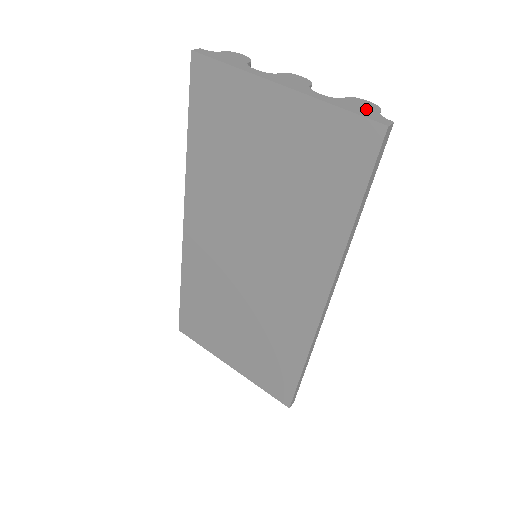
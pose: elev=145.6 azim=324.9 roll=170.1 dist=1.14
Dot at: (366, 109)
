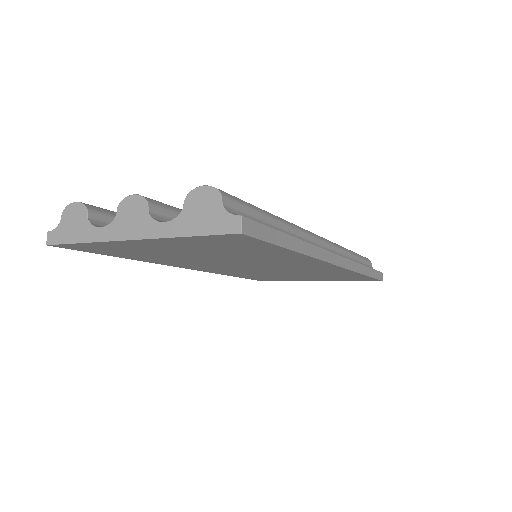
Dot at: (209, 213)
